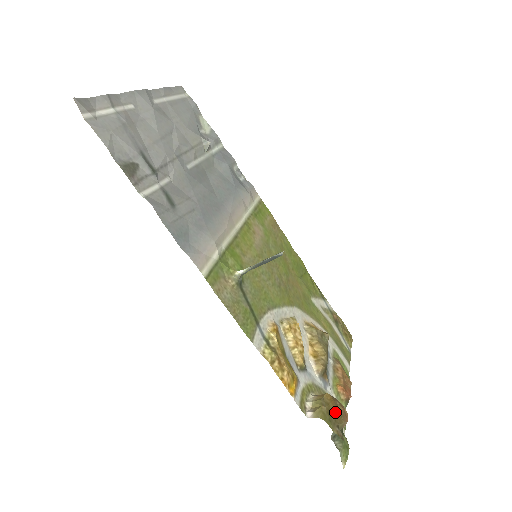
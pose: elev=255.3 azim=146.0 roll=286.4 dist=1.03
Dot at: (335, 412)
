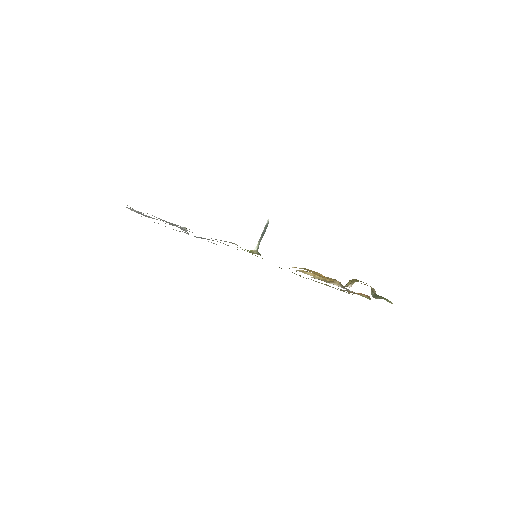
Dot at: occluded
